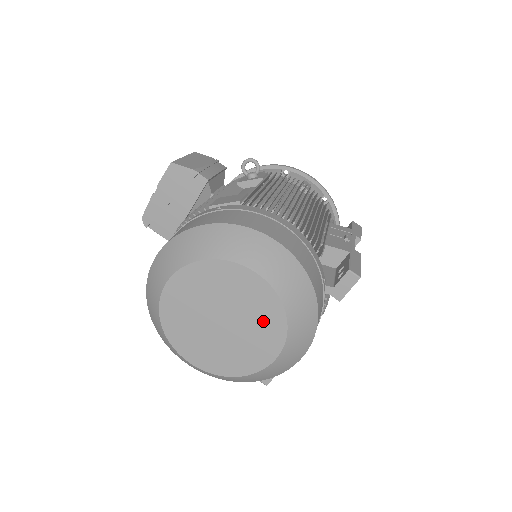
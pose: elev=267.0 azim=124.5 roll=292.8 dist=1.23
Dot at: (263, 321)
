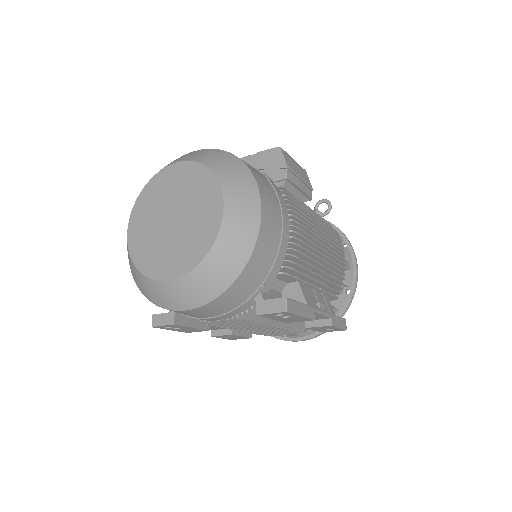
Dot at: (192, 244)
